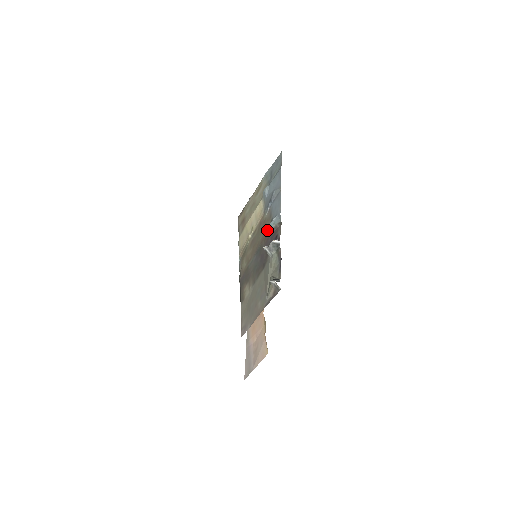
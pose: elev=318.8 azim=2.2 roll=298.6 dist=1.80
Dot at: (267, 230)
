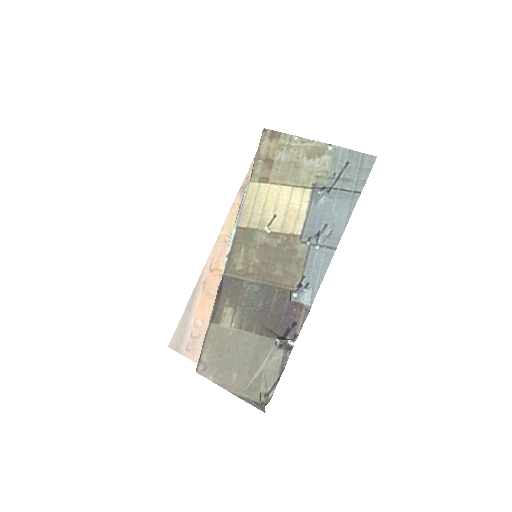
Dot at: (290, 286)
